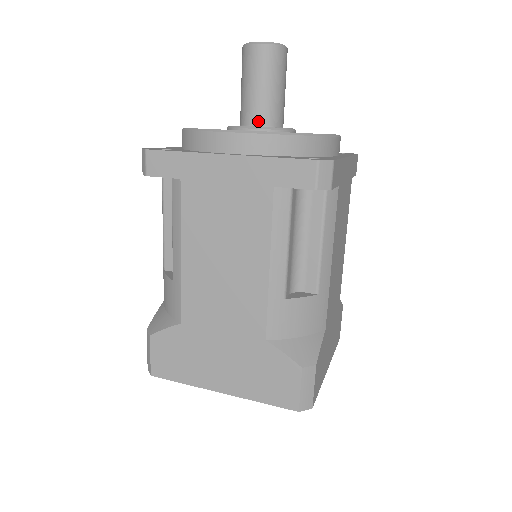
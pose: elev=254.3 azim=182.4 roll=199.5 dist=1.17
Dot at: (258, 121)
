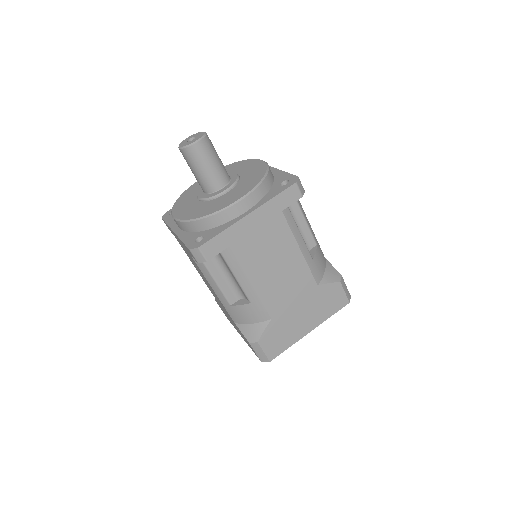
Dot at: (204, 191)
